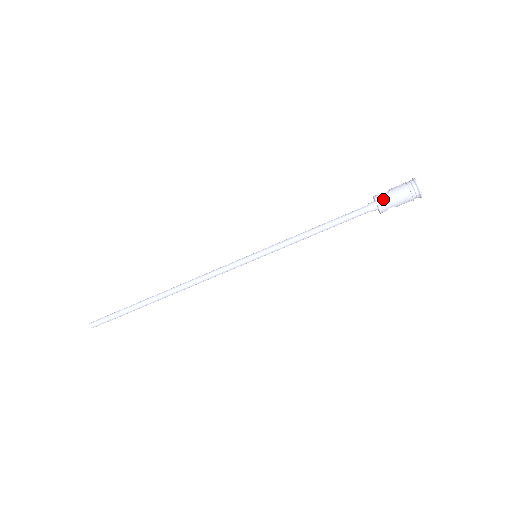
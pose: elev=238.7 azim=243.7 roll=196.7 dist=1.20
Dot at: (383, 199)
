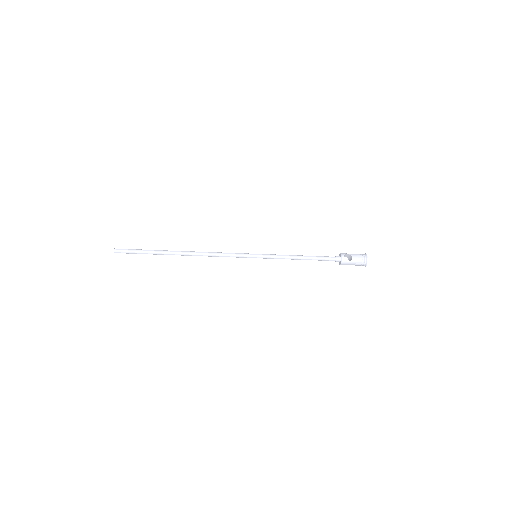
Dot at: (346, 263)
